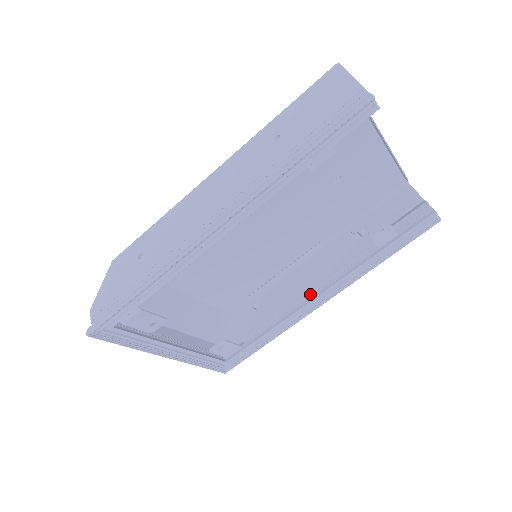
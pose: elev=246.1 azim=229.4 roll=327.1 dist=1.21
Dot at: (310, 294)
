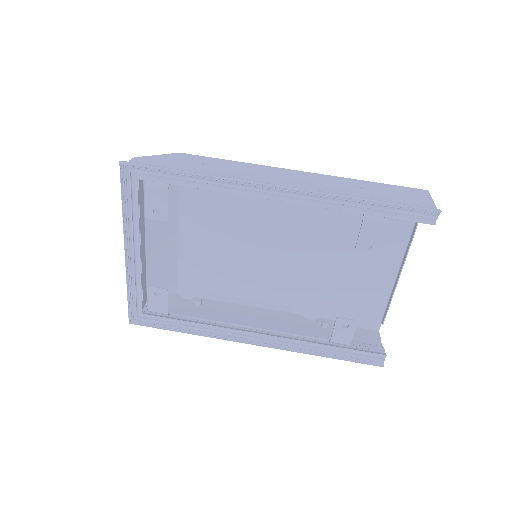
Dot at: (251, 329)
